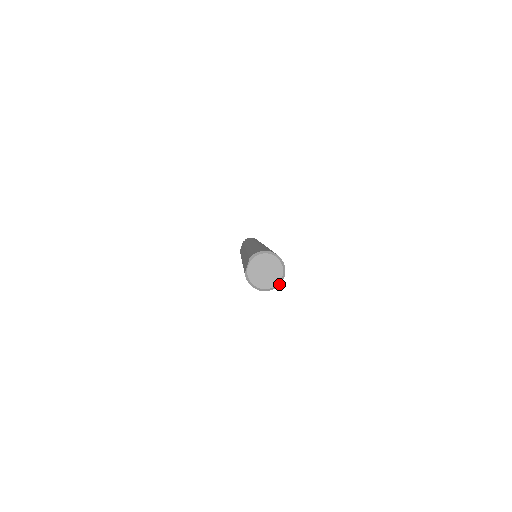
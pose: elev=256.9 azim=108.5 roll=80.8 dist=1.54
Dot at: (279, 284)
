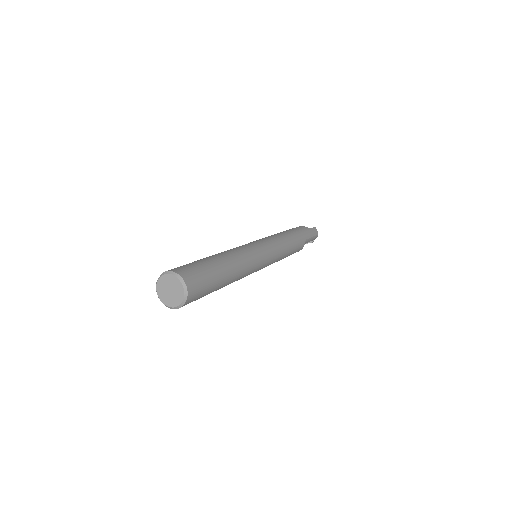
Dot at: (178, 307)
